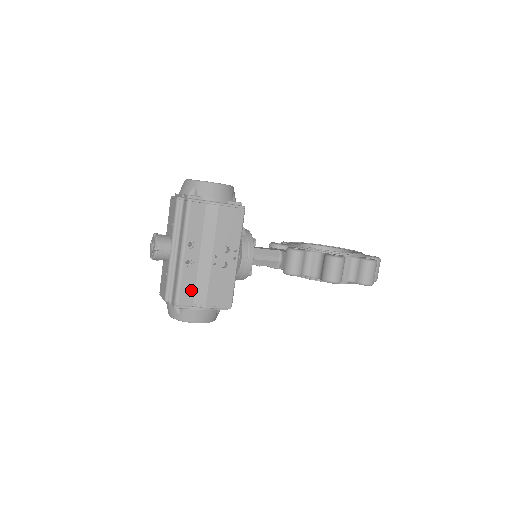
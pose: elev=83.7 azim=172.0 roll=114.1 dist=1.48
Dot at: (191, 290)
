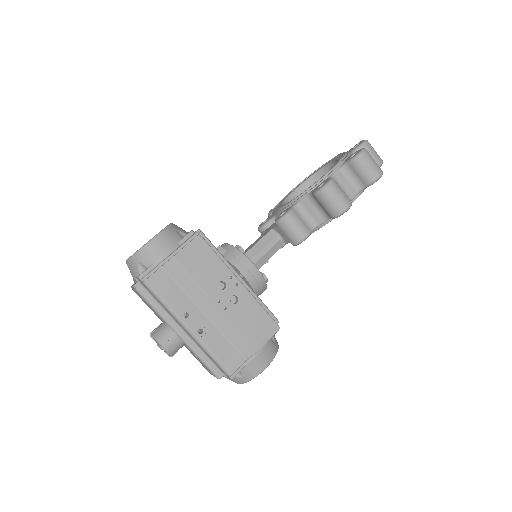
Dot at: (229, 350)
